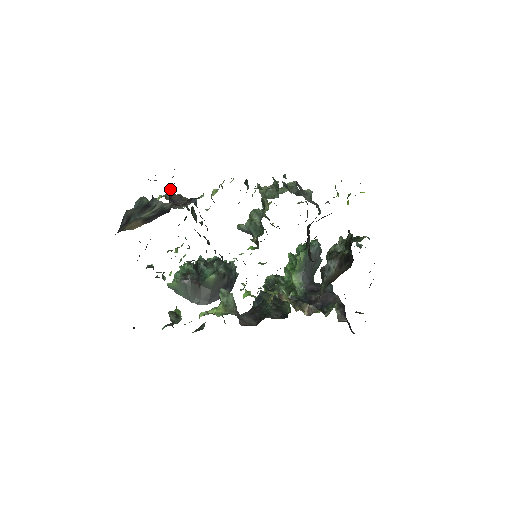
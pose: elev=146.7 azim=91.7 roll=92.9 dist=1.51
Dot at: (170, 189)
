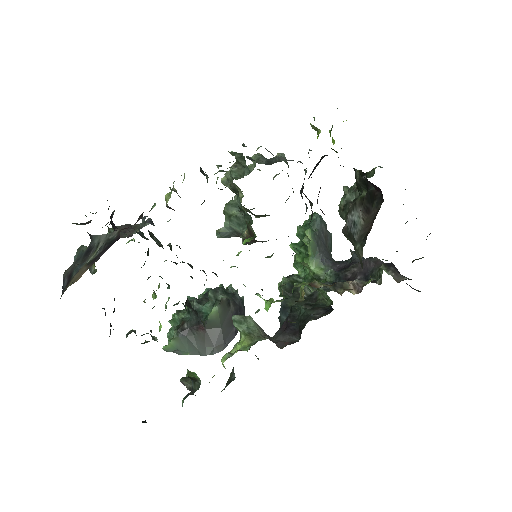
Dot at: occluded
